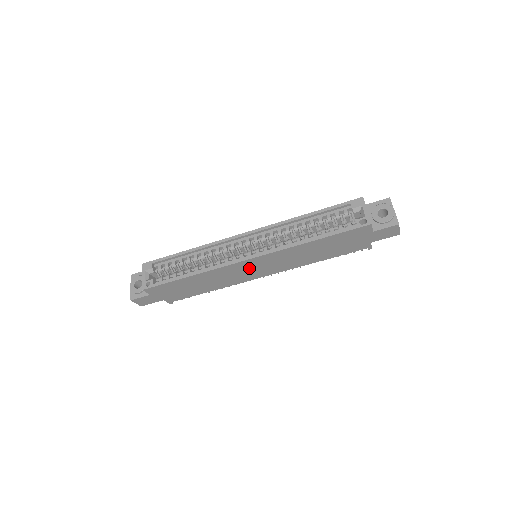
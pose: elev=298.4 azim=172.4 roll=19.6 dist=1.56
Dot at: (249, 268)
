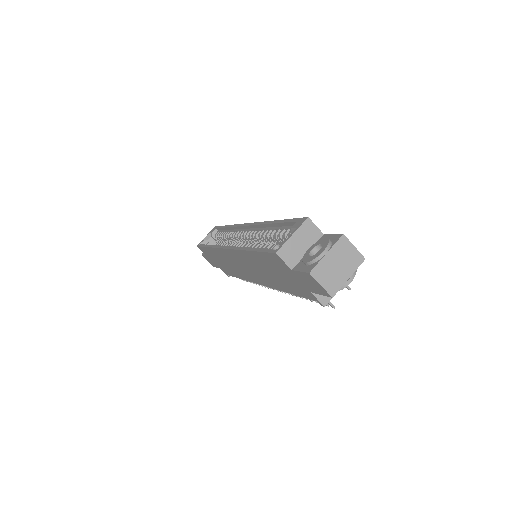
Dot at: (237, 262)
